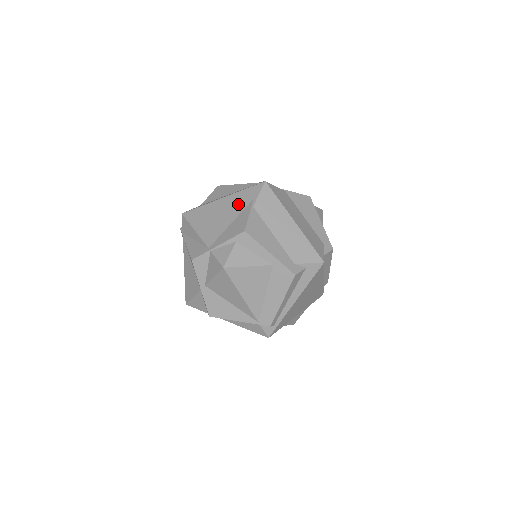
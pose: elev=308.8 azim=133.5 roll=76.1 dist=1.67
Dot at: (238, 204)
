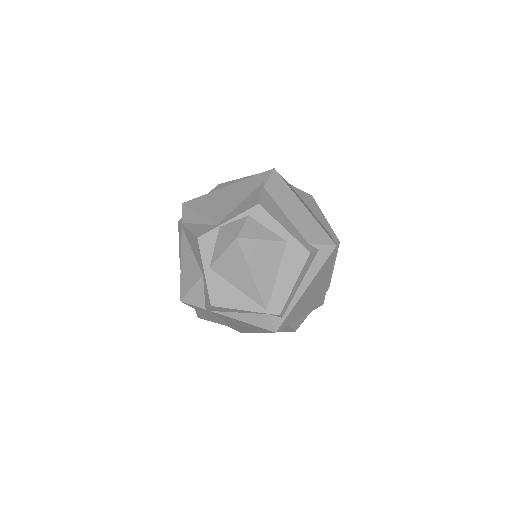
Dot at: (247, 188)
